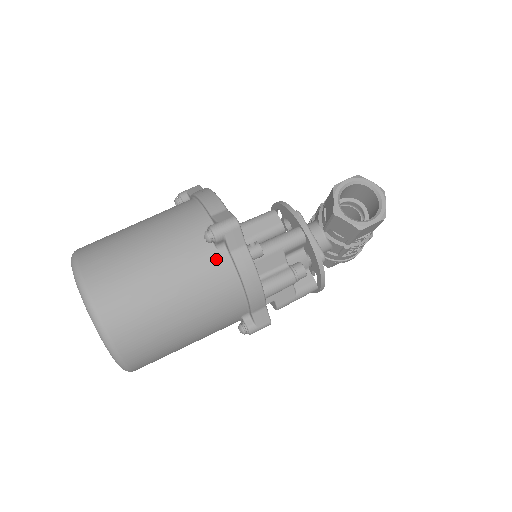
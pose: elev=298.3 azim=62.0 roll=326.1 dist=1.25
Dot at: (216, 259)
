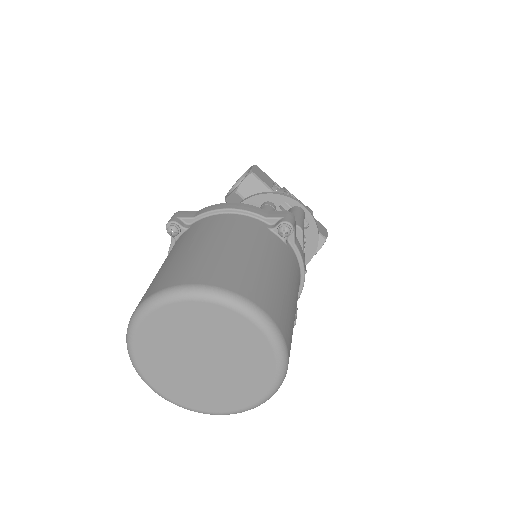
Dot at: (193, 227)
